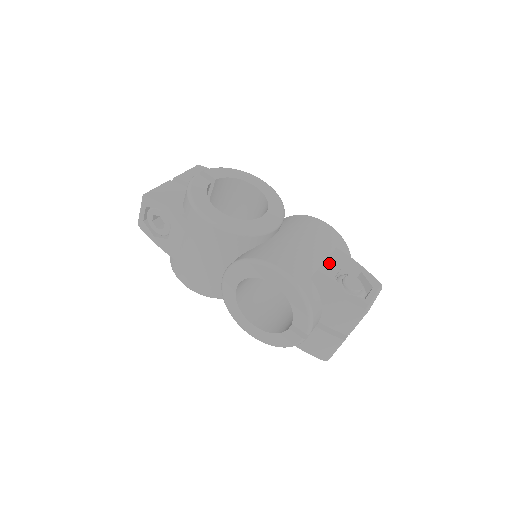
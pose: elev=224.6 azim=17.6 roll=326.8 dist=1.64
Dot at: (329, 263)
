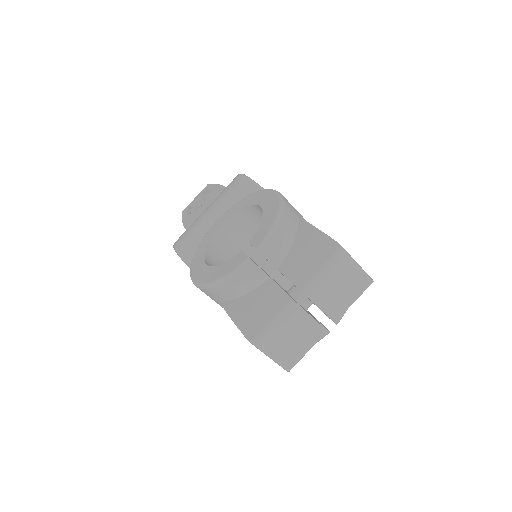
Dot at: occluded
